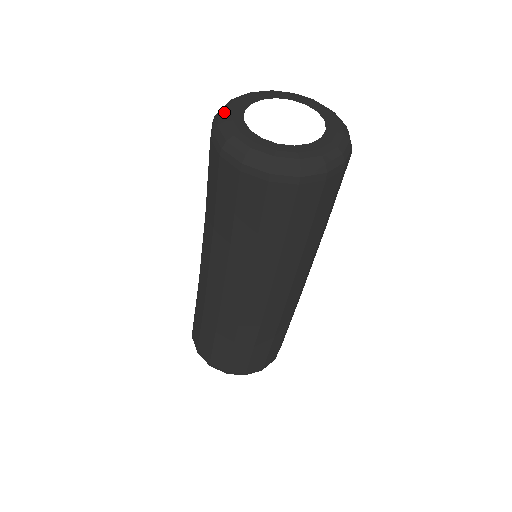
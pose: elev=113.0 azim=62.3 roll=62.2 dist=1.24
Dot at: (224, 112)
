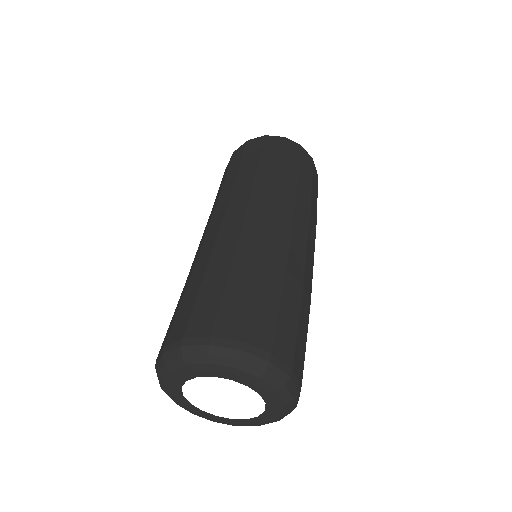
Dot at: (162, 383)
